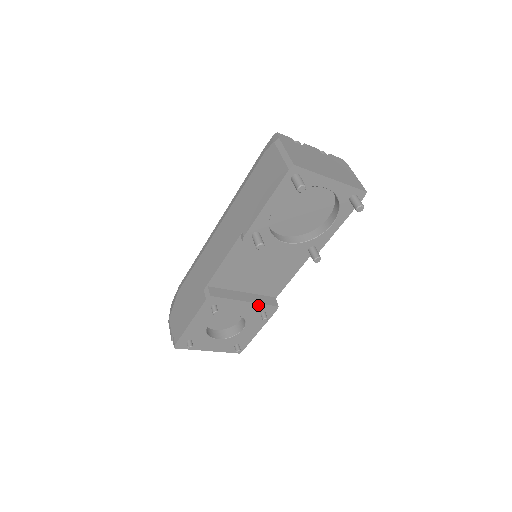
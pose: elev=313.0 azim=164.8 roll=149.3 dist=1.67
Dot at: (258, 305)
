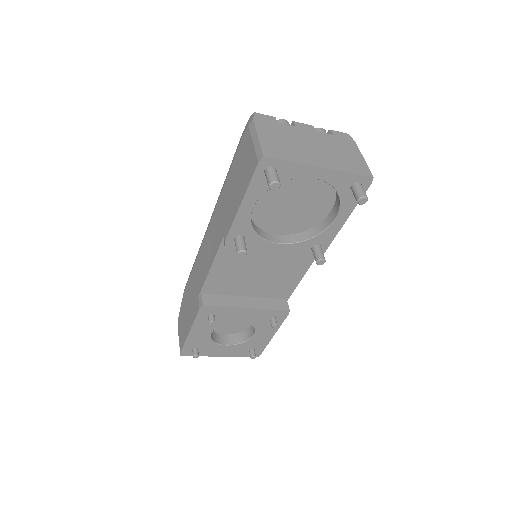
Dot at: (264, 311)
